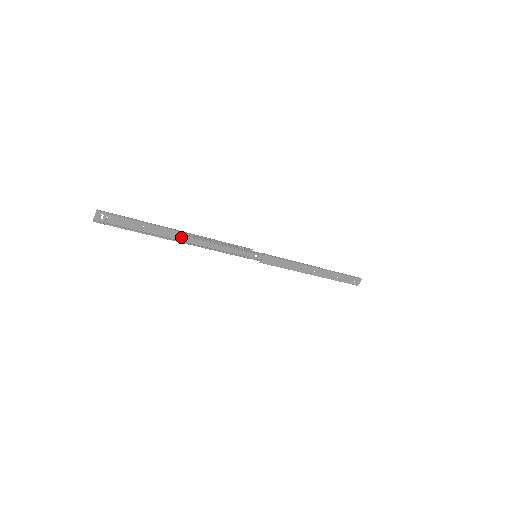
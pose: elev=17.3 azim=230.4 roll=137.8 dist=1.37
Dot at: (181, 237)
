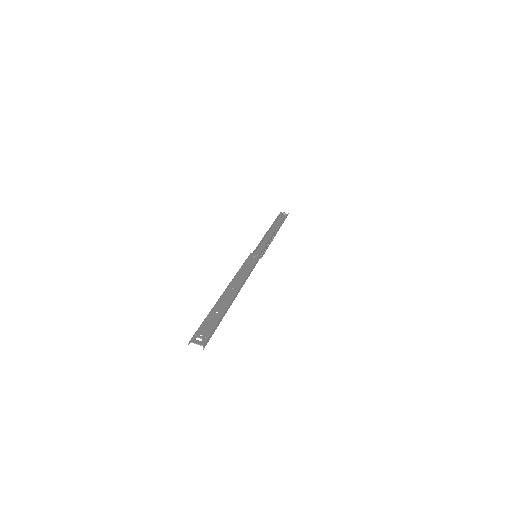
Dot at: (231, 290)
